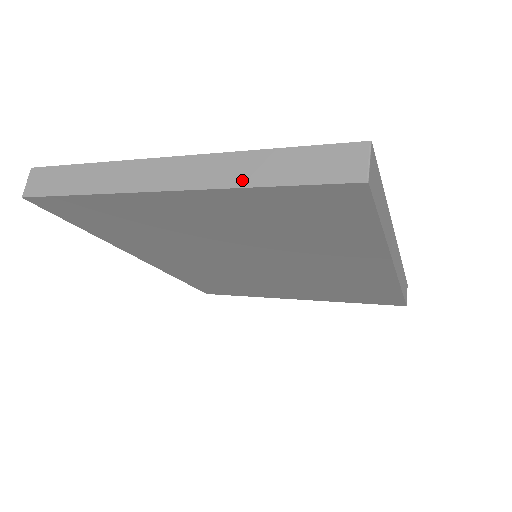
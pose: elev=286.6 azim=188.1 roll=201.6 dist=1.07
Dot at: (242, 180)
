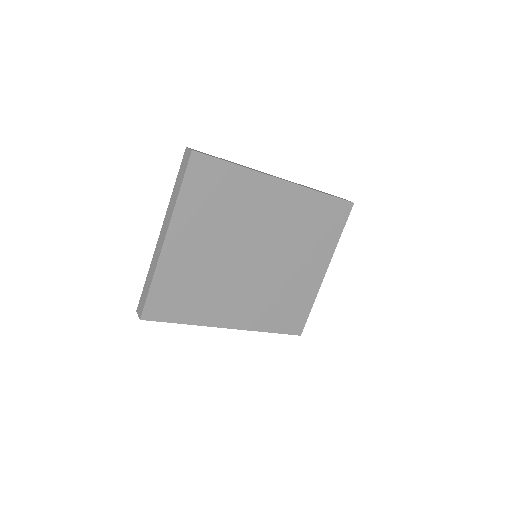
Dot at: (175, 201)
